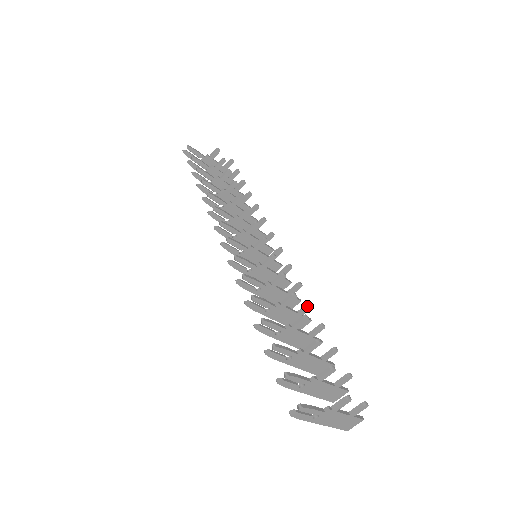
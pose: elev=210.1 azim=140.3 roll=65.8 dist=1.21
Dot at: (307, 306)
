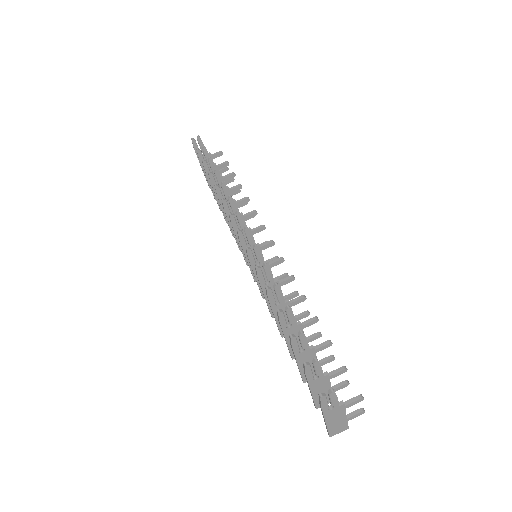
Dot at: (305, 313)
